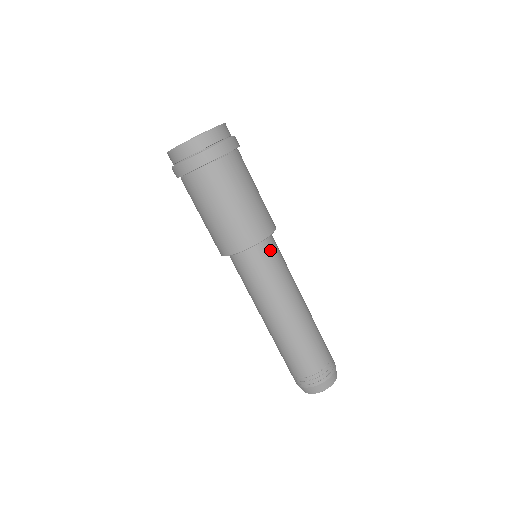
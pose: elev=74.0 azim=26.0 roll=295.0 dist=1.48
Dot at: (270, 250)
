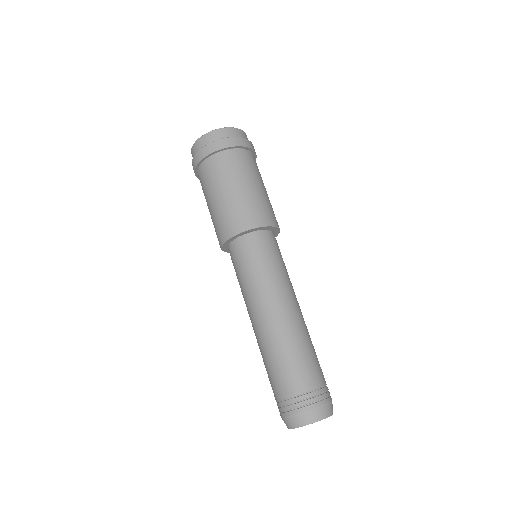
Dot at: occluded
